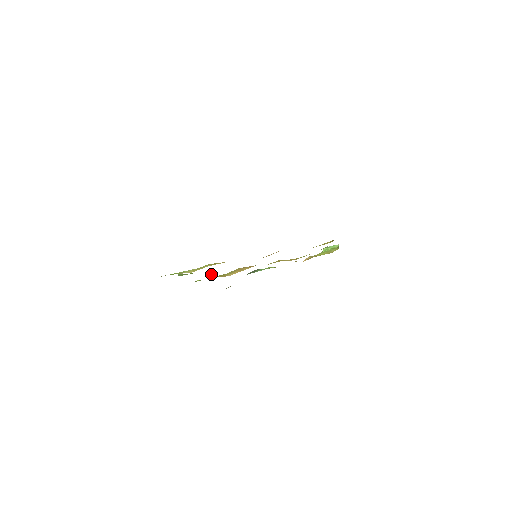
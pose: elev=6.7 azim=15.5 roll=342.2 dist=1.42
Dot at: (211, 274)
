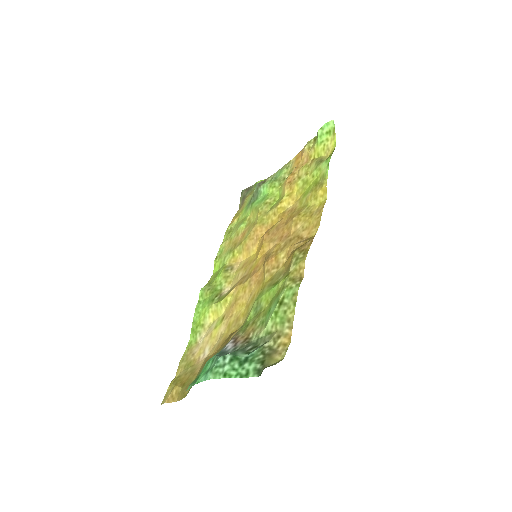
Dot at: (225, 275)
